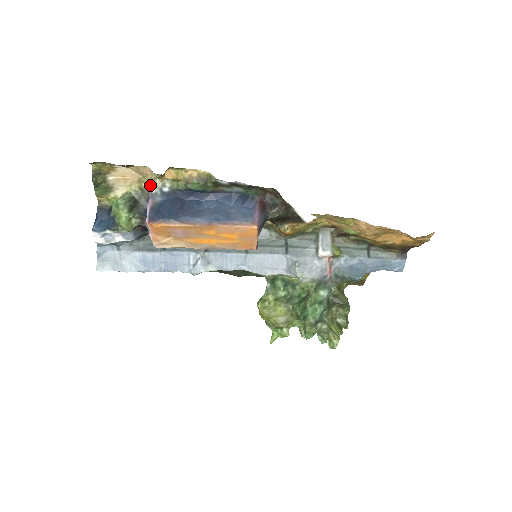
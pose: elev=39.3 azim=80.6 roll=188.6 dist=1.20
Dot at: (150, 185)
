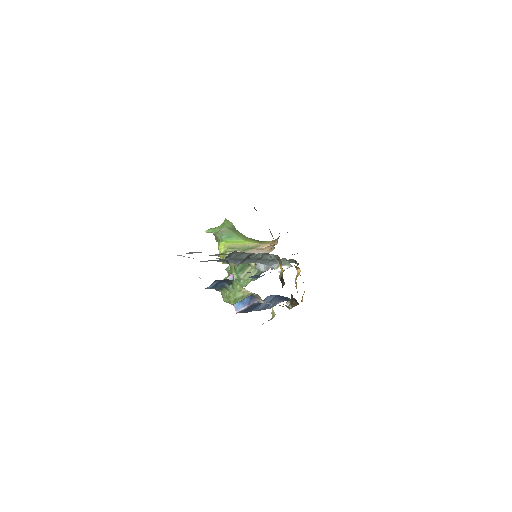
Dot at: occluded
